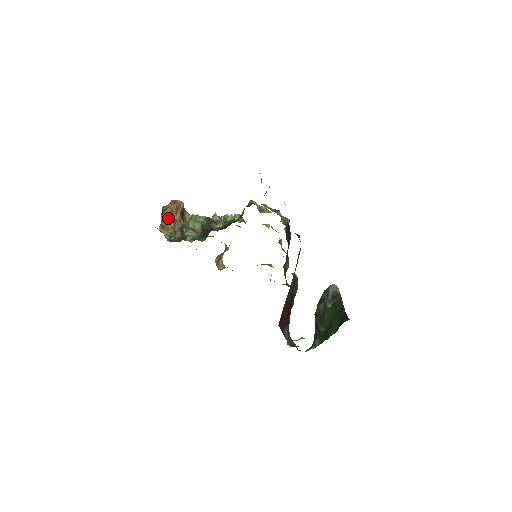
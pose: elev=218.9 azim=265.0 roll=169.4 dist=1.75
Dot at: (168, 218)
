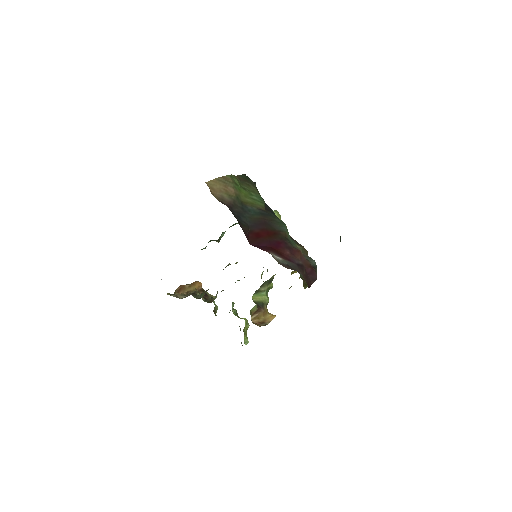
Dot at: (180, 291)
